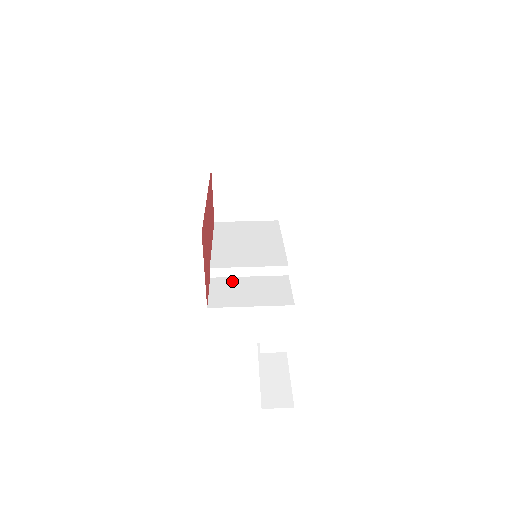
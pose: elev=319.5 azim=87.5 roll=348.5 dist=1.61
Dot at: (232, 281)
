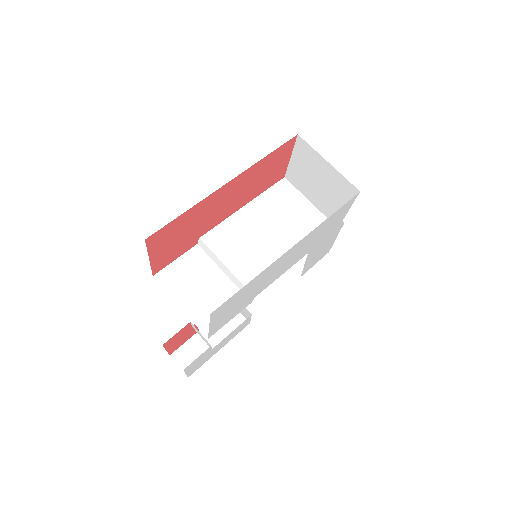
Dot at: (205, 265)
